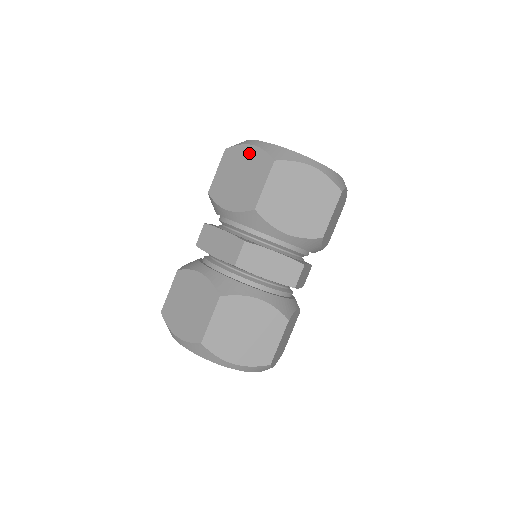
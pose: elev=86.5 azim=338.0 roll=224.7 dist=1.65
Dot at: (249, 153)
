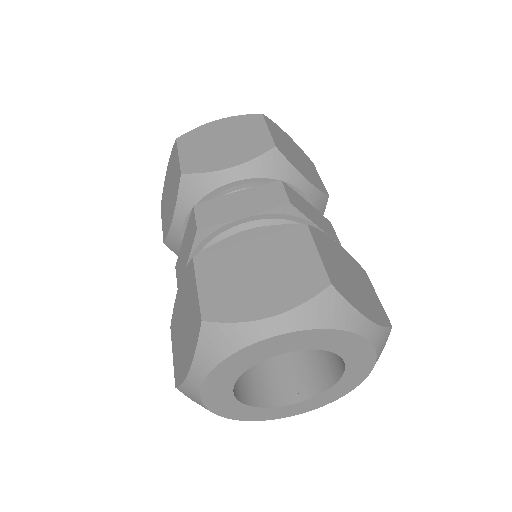
Dot at: (219, 125)
